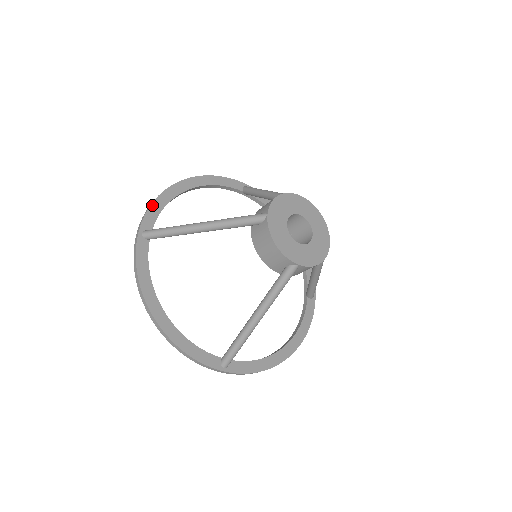
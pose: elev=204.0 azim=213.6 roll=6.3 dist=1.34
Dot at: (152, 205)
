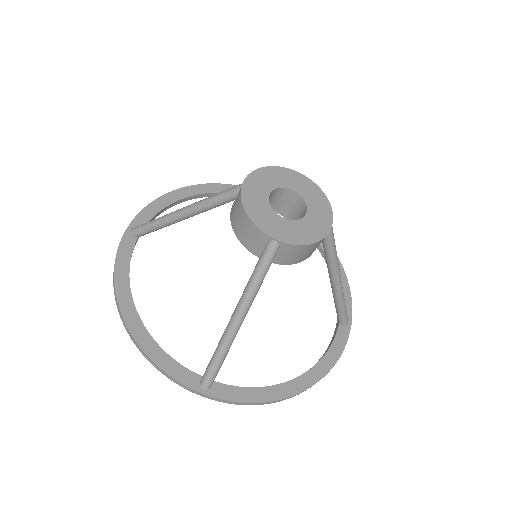
Dot at: (149, 205)
